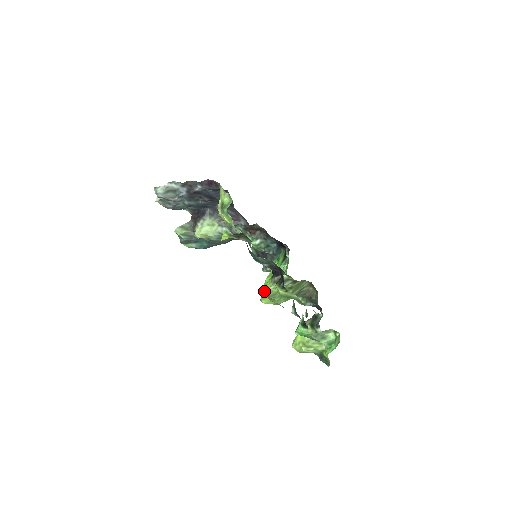
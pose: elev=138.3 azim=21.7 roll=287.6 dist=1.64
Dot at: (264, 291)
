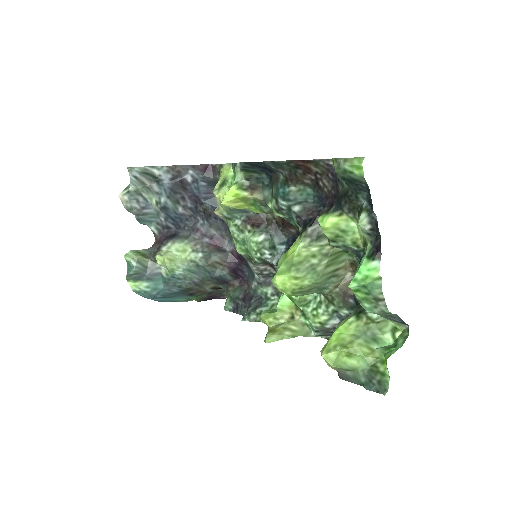
Dot at: (282, 261)
